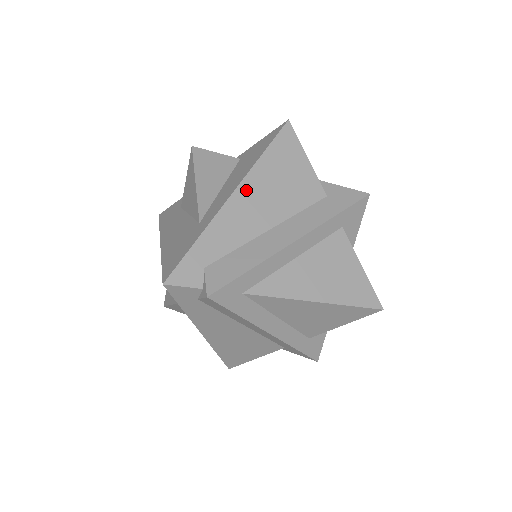
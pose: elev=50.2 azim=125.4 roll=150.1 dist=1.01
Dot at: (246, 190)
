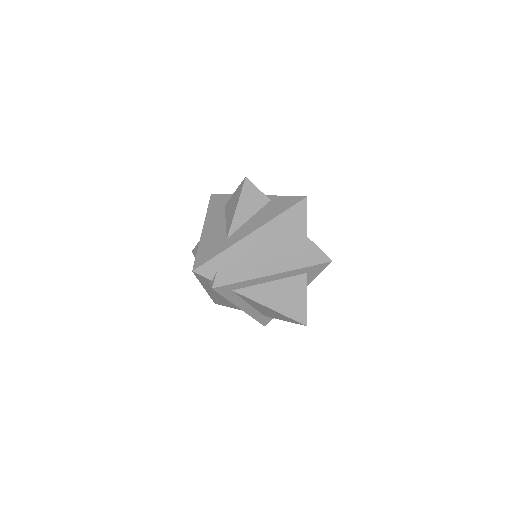
Dot at: (260, 233)
